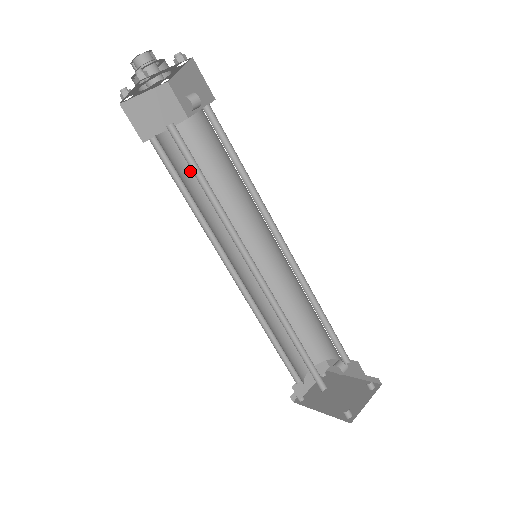
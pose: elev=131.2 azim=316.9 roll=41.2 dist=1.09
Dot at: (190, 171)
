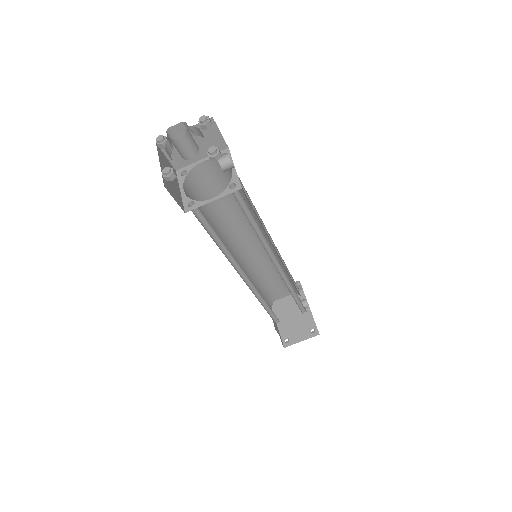
Dot at: (218, 190)
